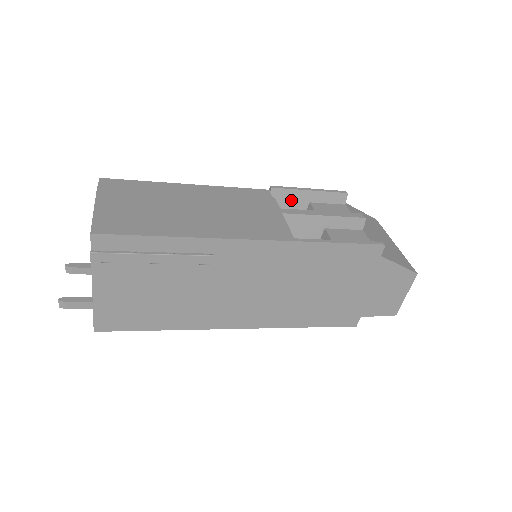
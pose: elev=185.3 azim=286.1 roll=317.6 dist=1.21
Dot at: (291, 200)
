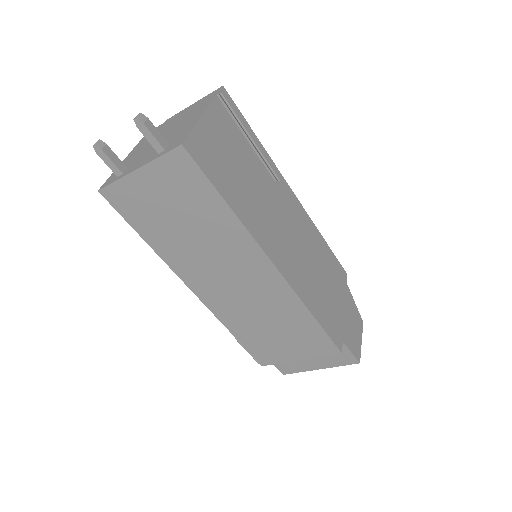
Dot at: occluded
